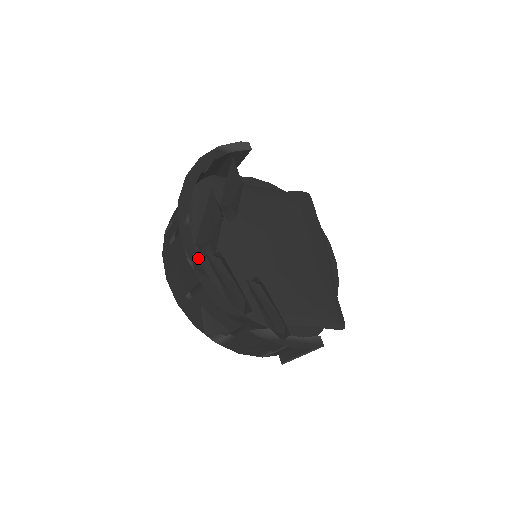
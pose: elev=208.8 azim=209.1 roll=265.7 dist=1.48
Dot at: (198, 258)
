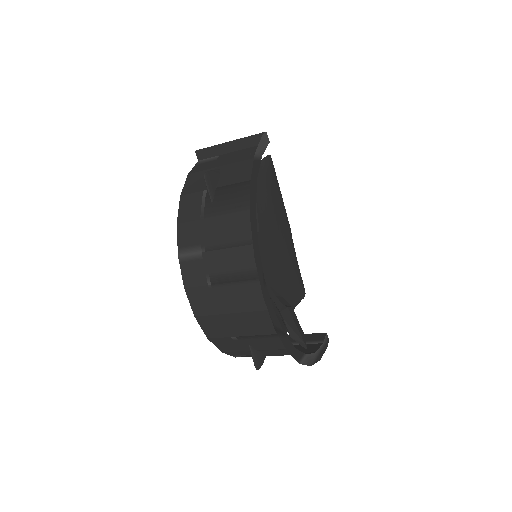
Dot at: (278, 320)
